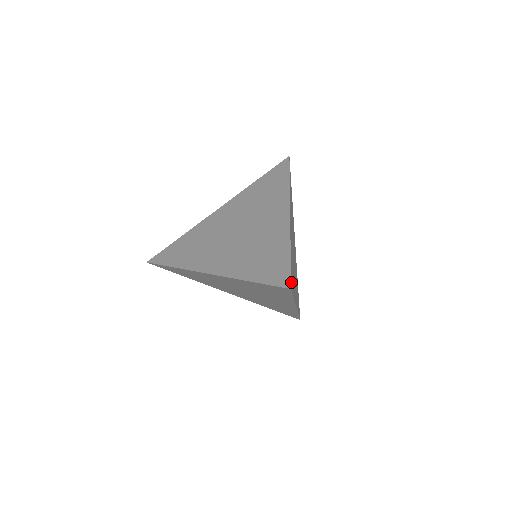
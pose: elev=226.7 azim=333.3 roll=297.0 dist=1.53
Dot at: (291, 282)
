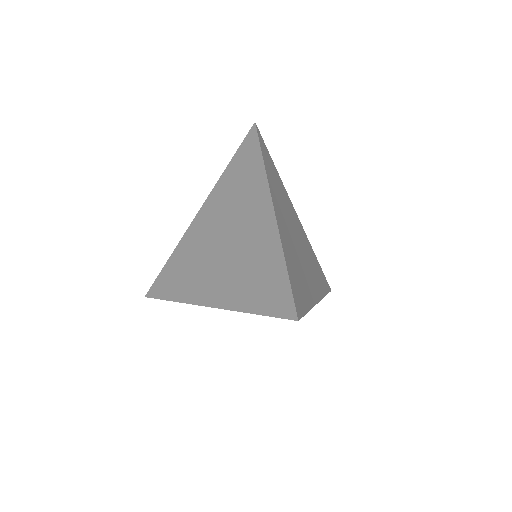
Dot at: (297, 307)
